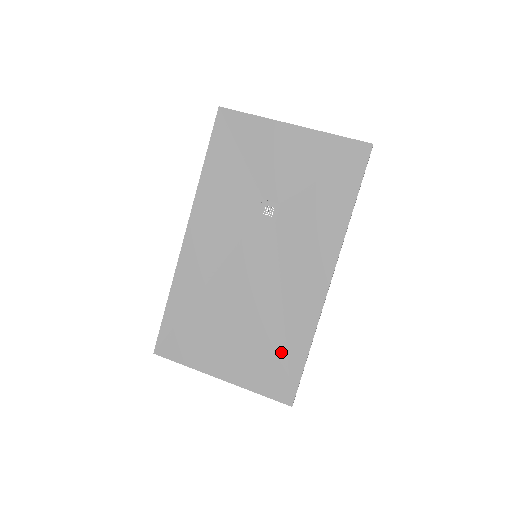
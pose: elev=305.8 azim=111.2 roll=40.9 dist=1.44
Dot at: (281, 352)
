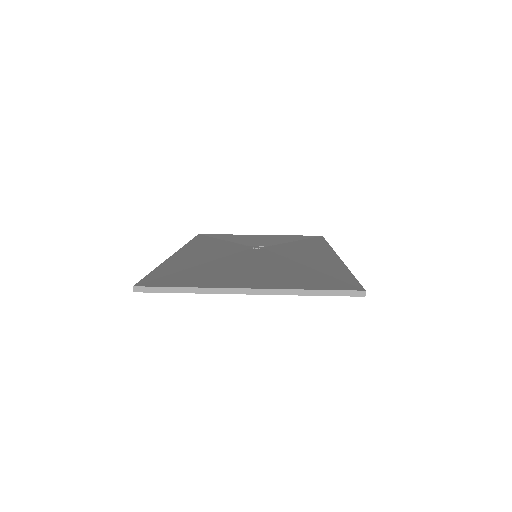
Dot at: (319, 274)
